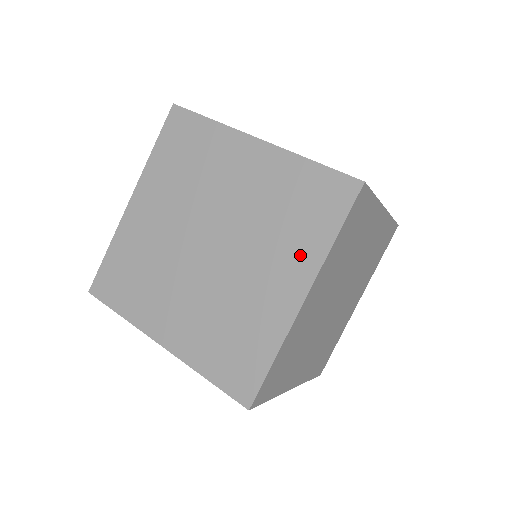
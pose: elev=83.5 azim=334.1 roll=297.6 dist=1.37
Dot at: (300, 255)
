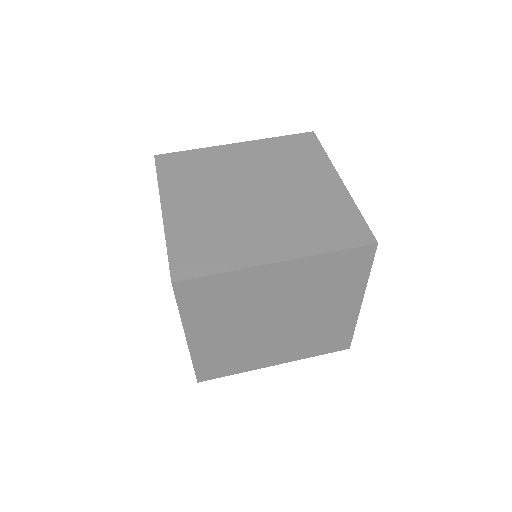
Dot at: (301, 241)
